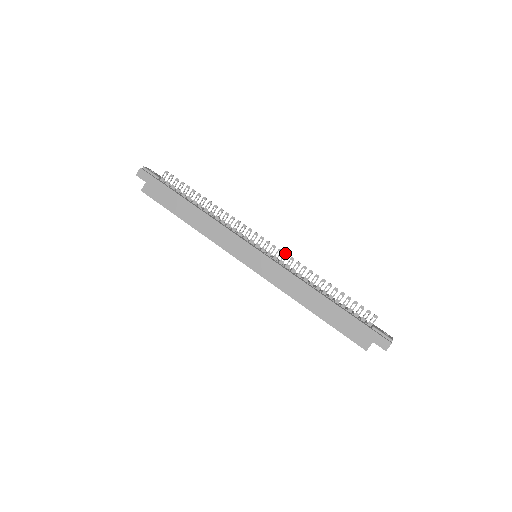
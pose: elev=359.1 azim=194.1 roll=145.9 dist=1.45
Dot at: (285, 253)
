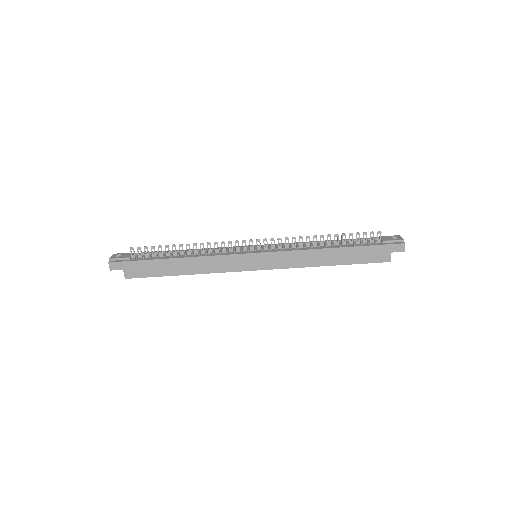
Dot at: occluded
